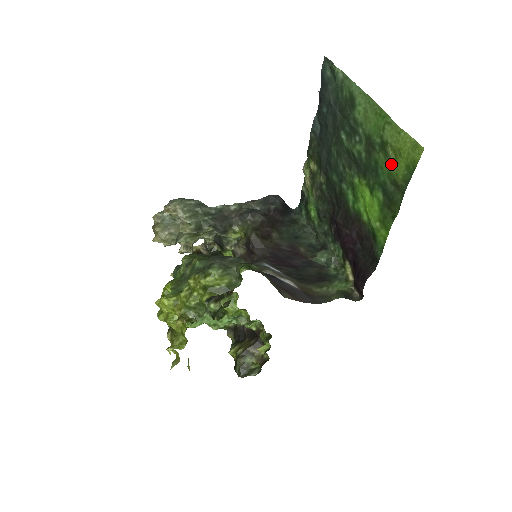
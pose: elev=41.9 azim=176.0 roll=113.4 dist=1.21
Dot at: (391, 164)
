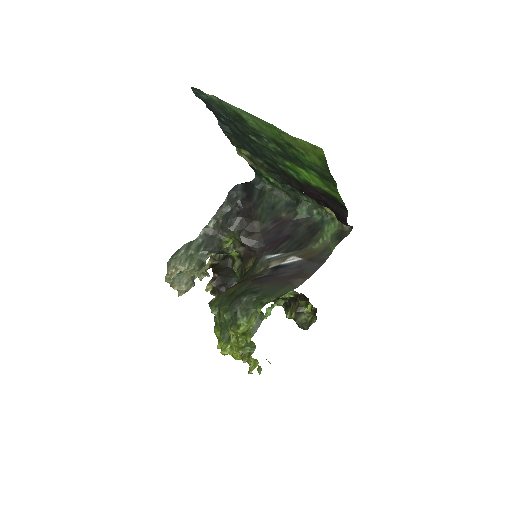
Dot at: (305, 156)
